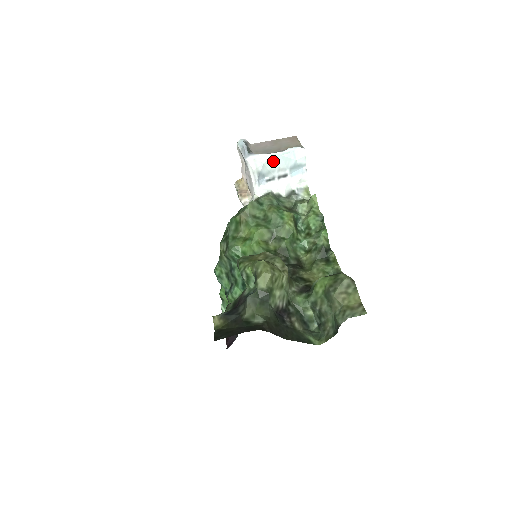
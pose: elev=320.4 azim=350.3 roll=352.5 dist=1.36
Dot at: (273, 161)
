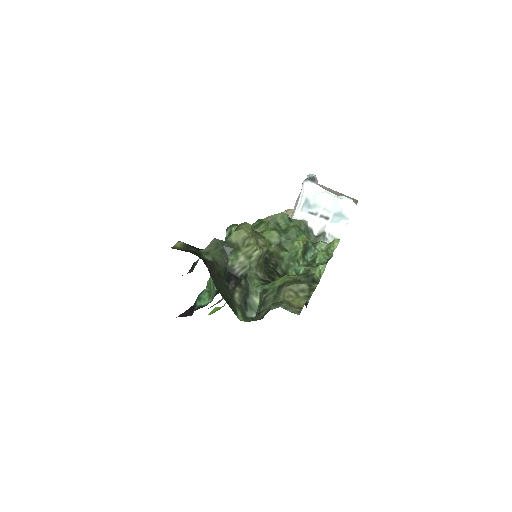
Dot at: (324, 197)
